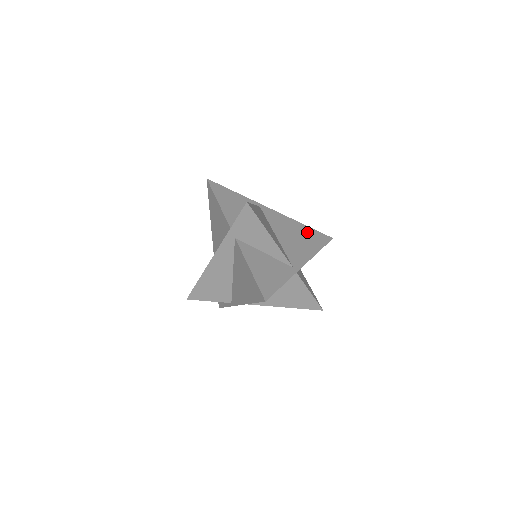
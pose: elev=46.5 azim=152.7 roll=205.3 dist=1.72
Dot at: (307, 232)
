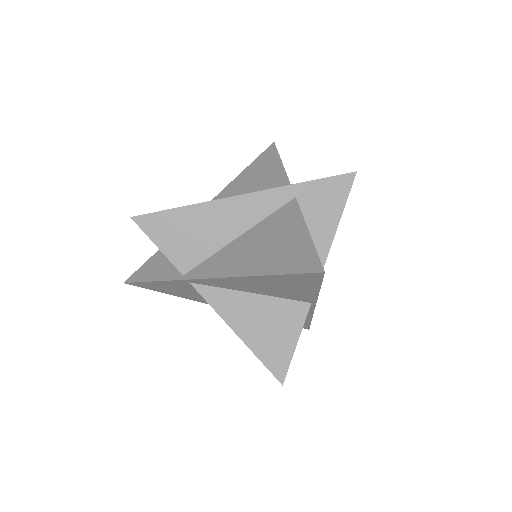
Dot at: occluded
